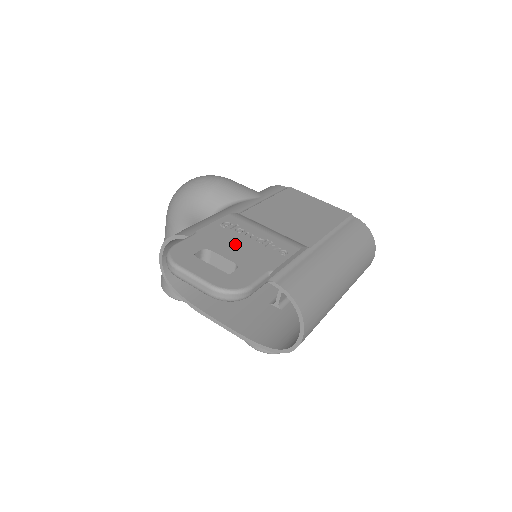
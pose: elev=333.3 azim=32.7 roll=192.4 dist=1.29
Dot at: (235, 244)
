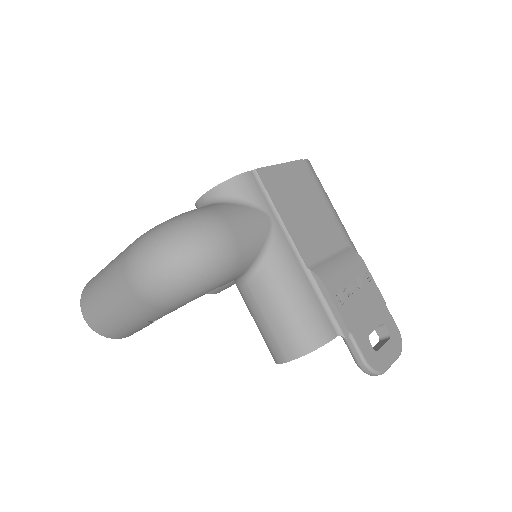
Dot at: (363, 309)
